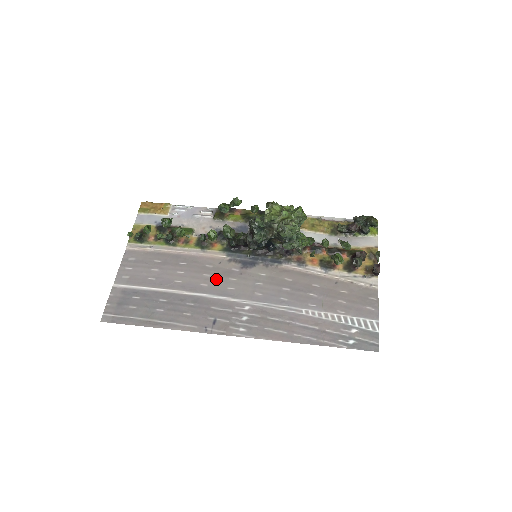
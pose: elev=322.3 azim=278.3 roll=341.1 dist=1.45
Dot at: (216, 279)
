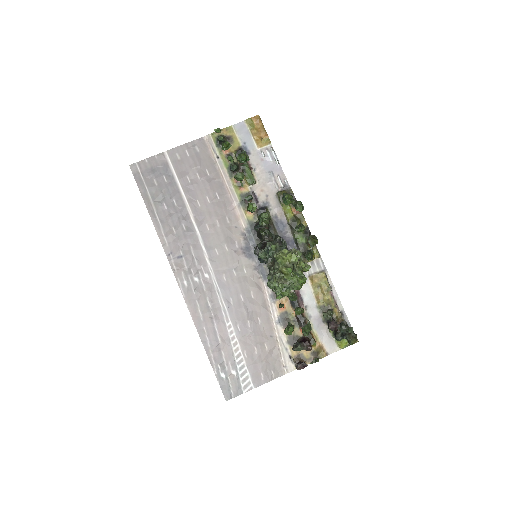
Dot at: (218, 234)
